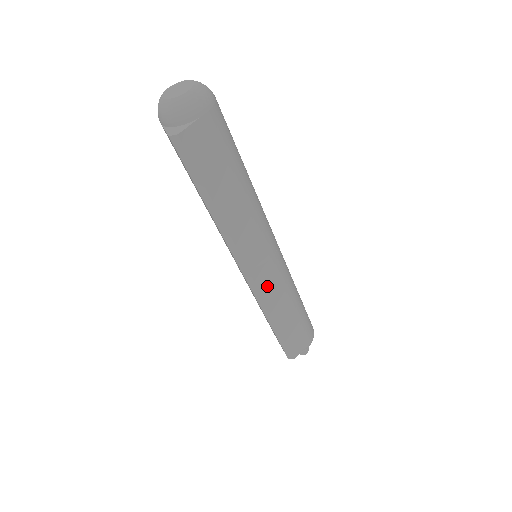
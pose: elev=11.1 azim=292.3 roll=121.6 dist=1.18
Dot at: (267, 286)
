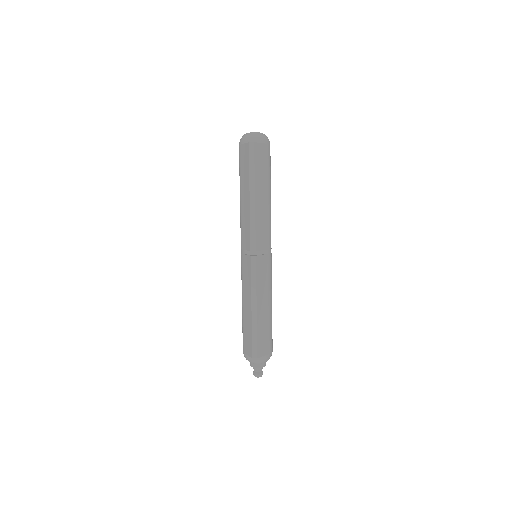
Dot at: (261, 272)
